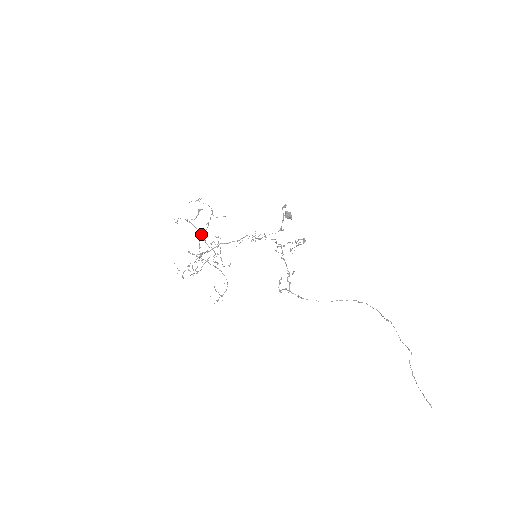
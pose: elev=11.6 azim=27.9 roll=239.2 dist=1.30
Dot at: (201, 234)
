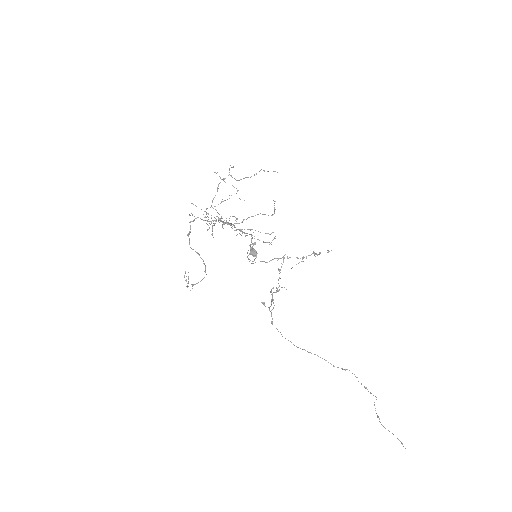
Dot at: (207, 208)
